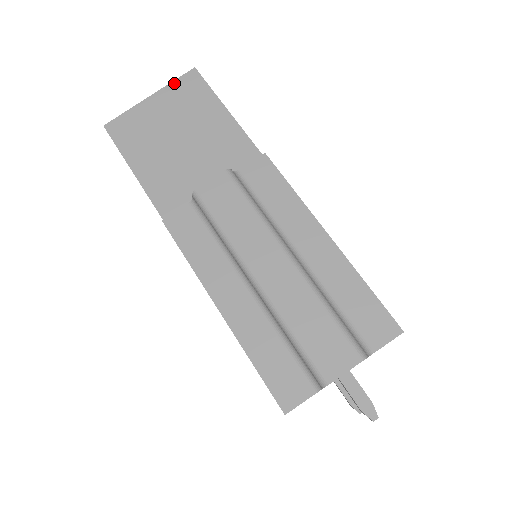
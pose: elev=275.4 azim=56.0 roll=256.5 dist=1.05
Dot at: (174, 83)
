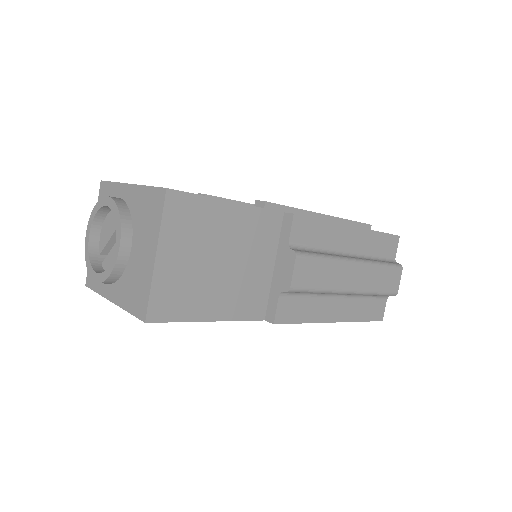
Dot at: (164, 222)
